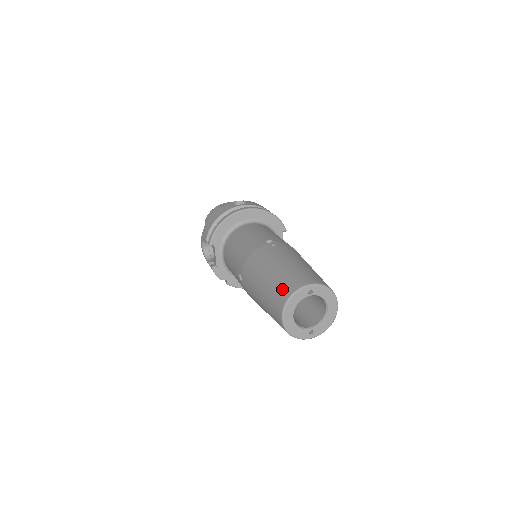
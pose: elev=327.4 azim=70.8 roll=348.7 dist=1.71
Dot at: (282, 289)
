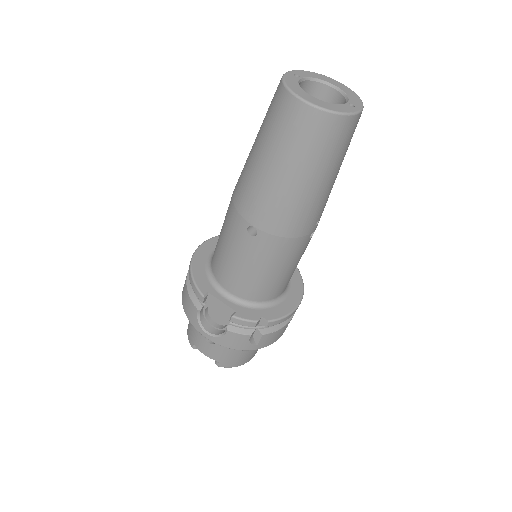
Dot at: (273, 106)
